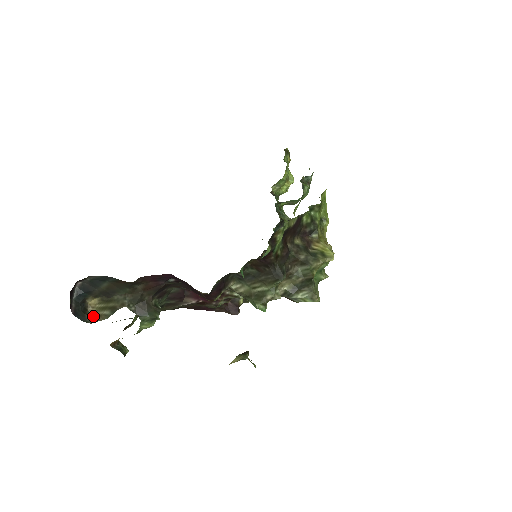
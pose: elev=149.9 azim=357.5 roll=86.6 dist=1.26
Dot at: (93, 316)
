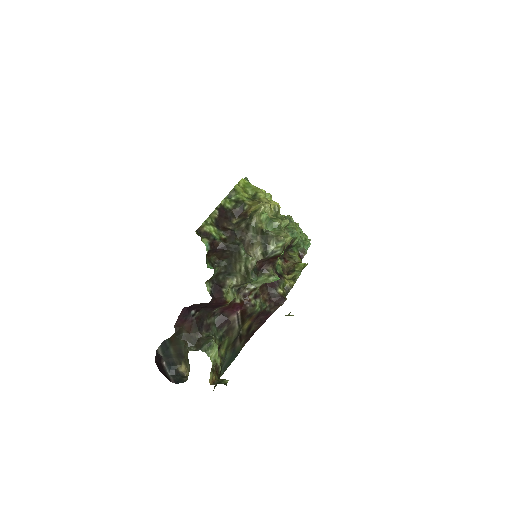
Dot at: occluded
